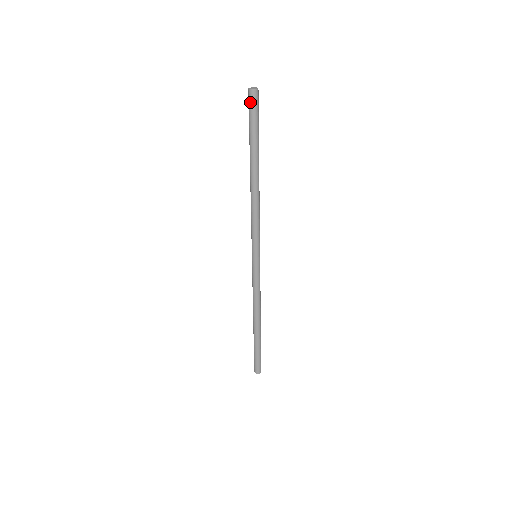
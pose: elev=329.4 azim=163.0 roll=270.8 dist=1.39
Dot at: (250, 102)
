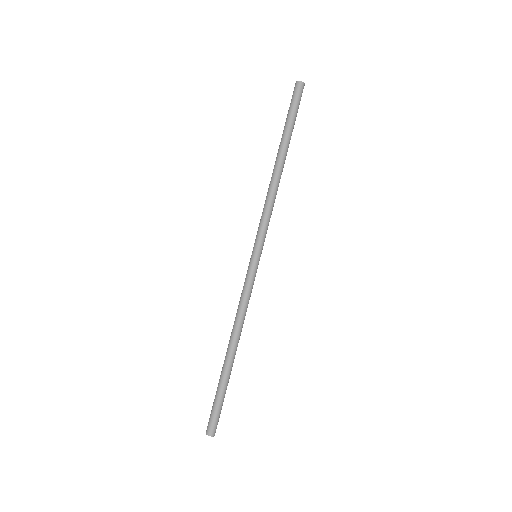
Dot at: (295, 92)
